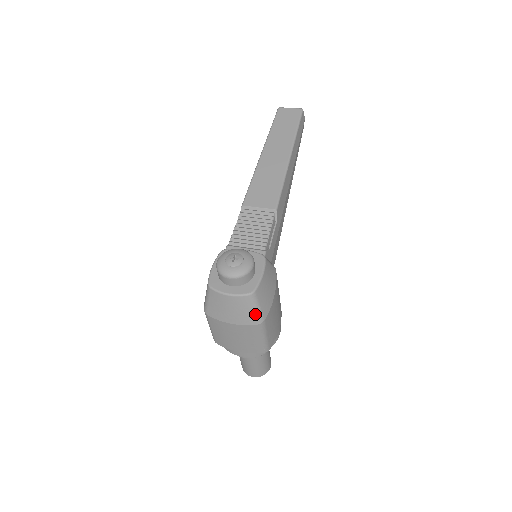
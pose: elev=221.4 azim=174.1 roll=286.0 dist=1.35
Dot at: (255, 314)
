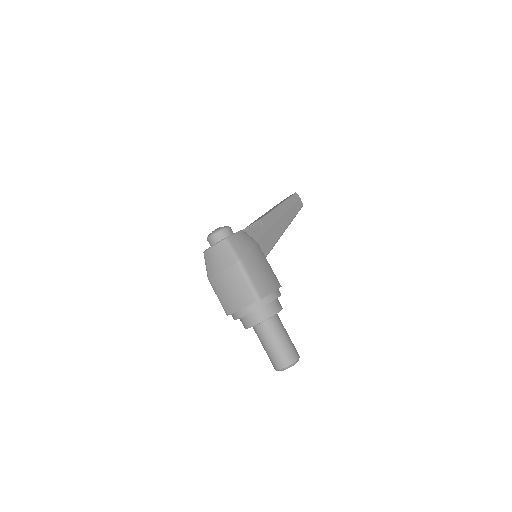
Dot at: (232, 255)
